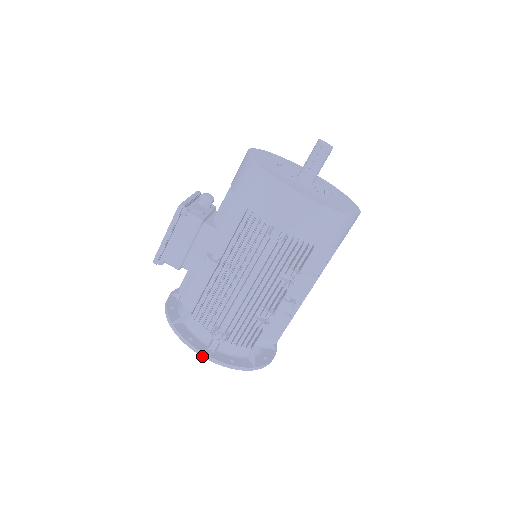
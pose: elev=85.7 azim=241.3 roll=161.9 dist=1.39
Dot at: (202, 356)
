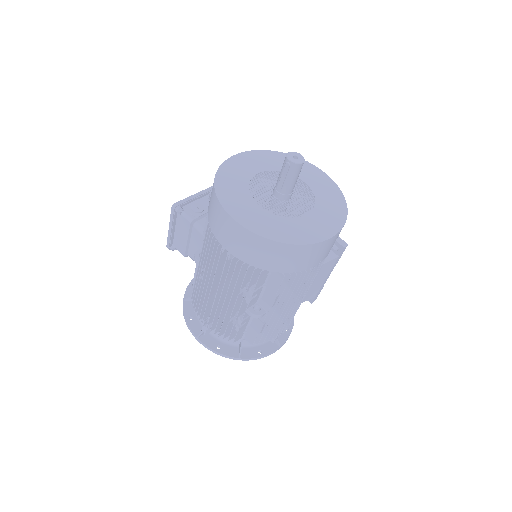
Dot at: occluded
